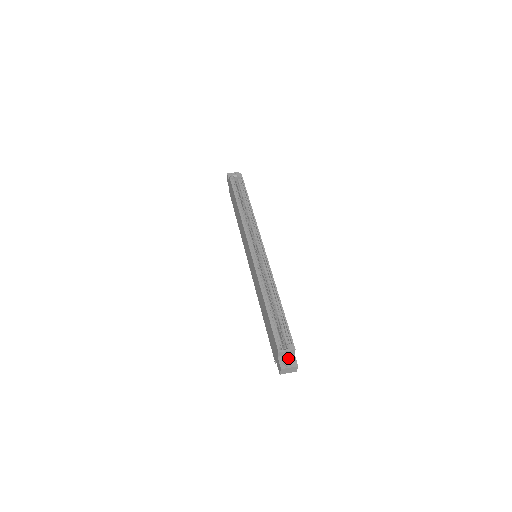
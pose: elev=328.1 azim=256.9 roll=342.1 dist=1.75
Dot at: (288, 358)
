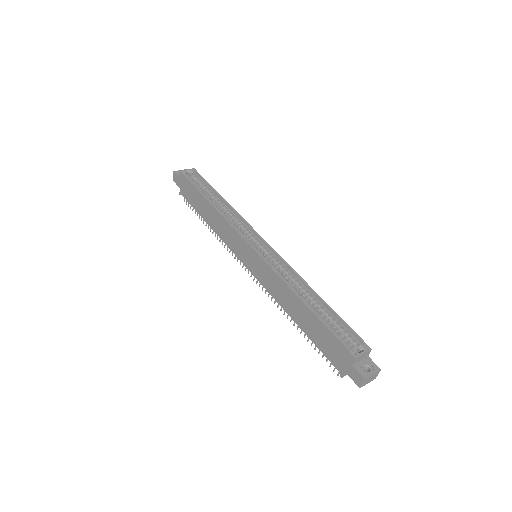
Dot at: (364, 363)
